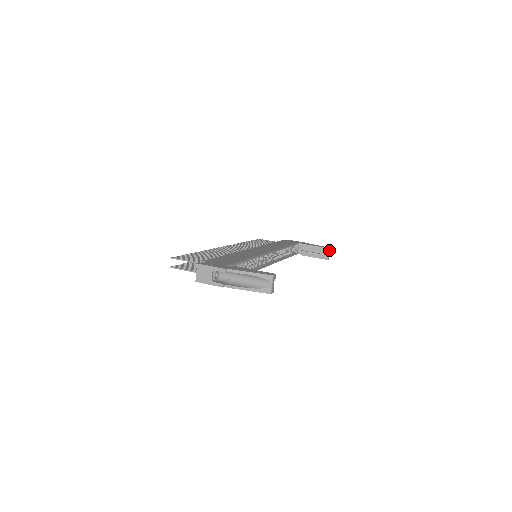
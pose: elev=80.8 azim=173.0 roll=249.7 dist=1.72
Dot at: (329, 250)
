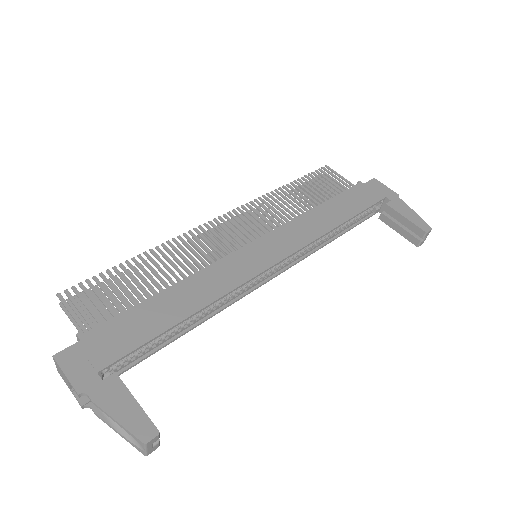
Dot at: (426, 234)
